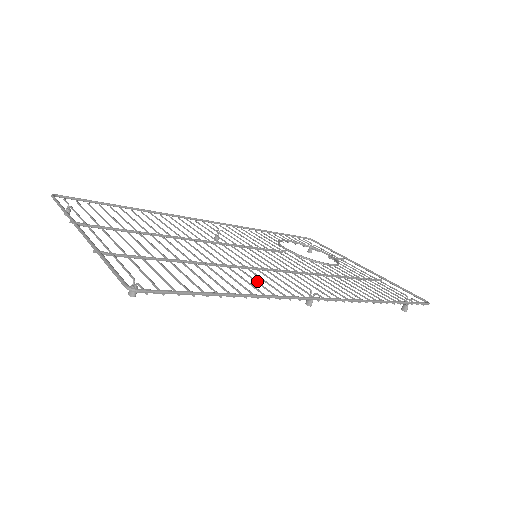
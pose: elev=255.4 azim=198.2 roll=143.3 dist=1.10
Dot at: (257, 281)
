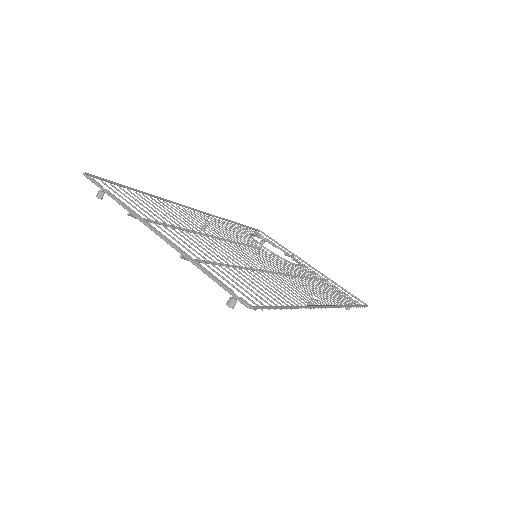
Dot at: occluded
